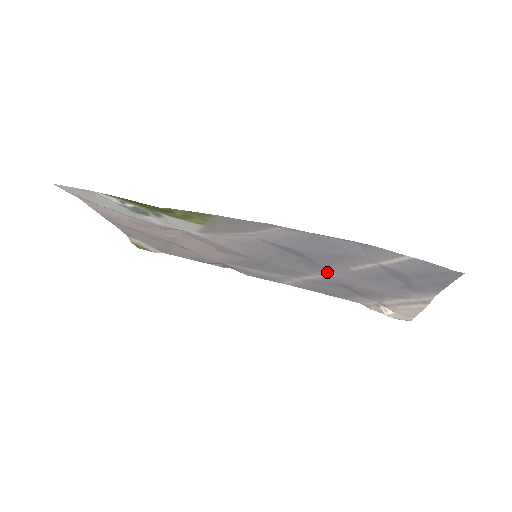
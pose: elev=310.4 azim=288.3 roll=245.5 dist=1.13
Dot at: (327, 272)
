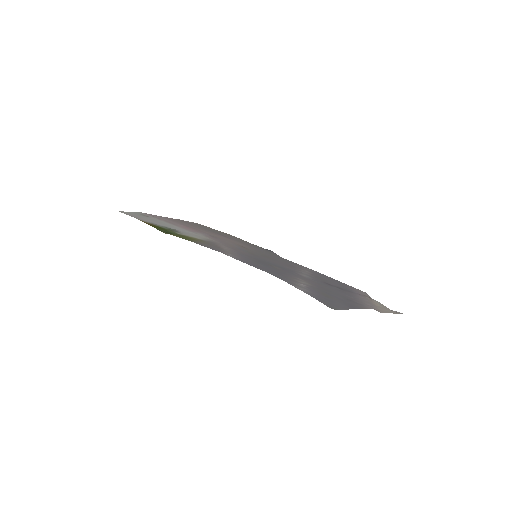
Dot at: (301, 275)
